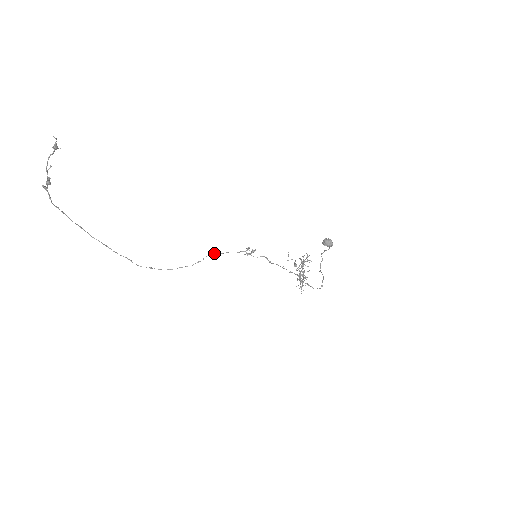
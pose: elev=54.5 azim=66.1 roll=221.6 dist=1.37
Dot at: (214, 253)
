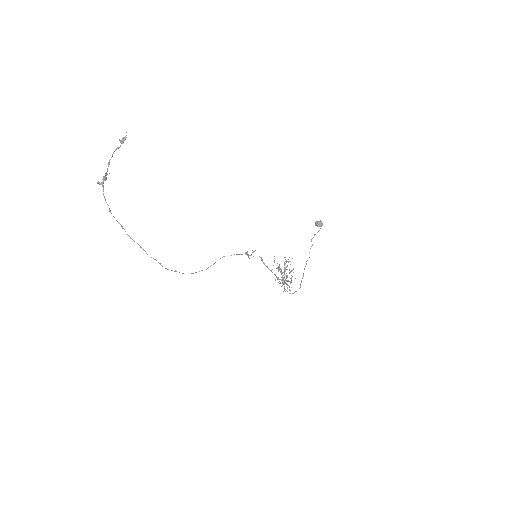
Dot at: (224, 256)
